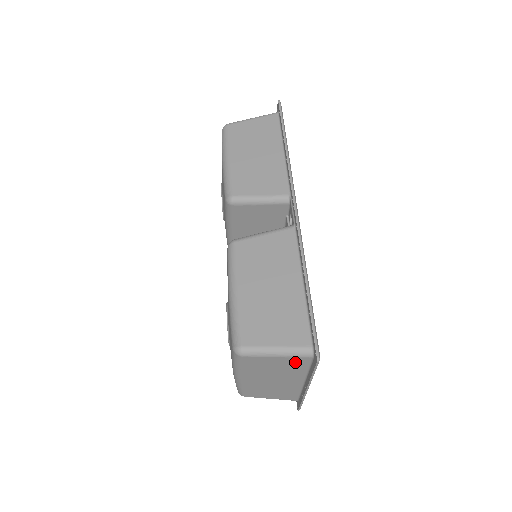
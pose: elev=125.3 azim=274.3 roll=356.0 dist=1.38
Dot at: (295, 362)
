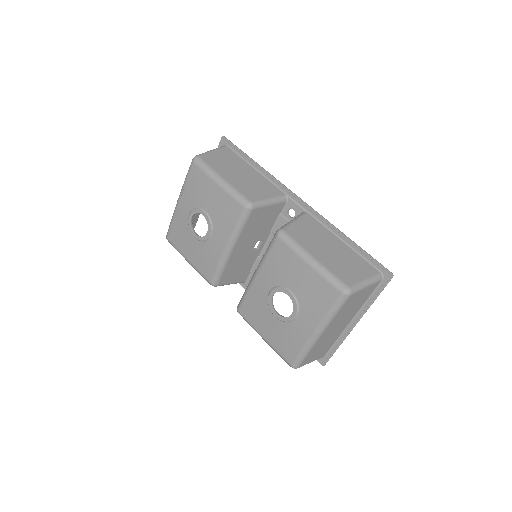
Dot at: (369, 291)
